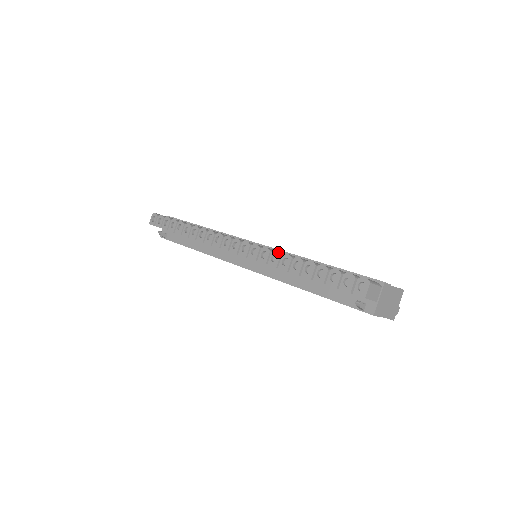
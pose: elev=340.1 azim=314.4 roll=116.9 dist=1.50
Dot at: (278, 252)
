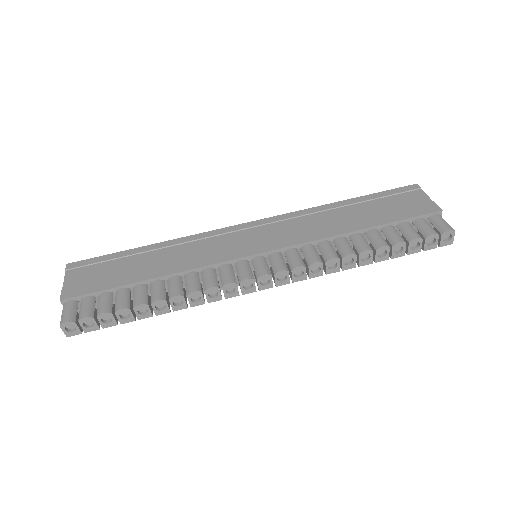
Dot at: (335, 259)
